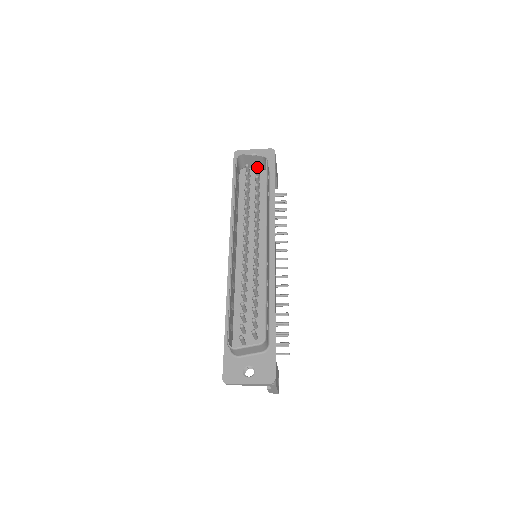
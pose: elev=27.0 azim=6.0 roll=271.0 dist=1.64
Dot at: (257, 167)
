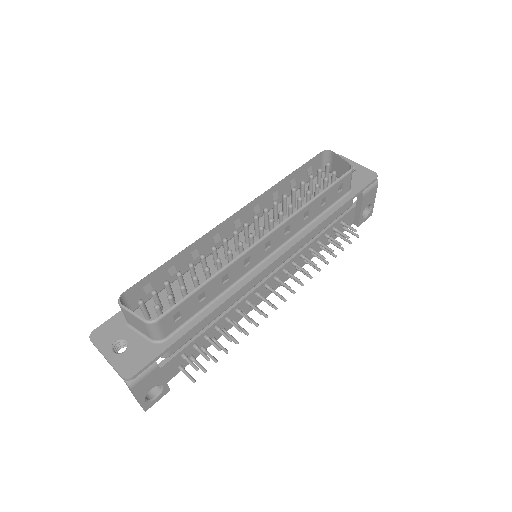
Dot at: (335, 171)
